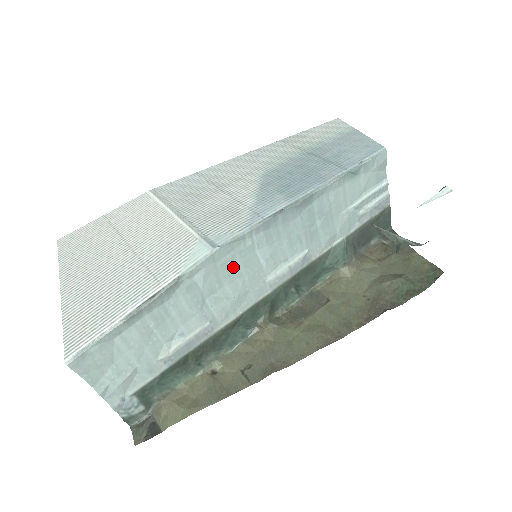
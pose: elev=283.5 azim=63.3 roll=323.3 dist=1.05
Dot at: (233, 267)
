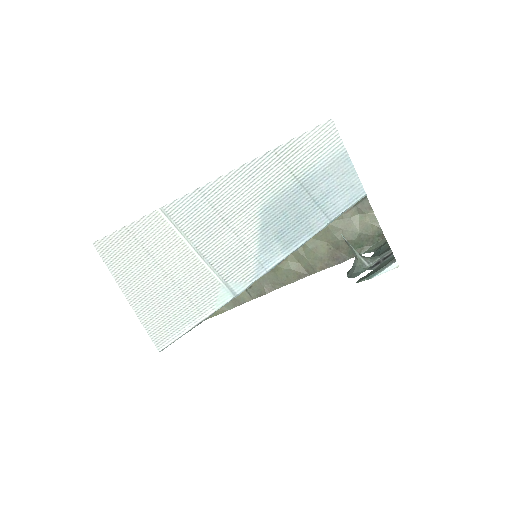
Dot at: occluded
